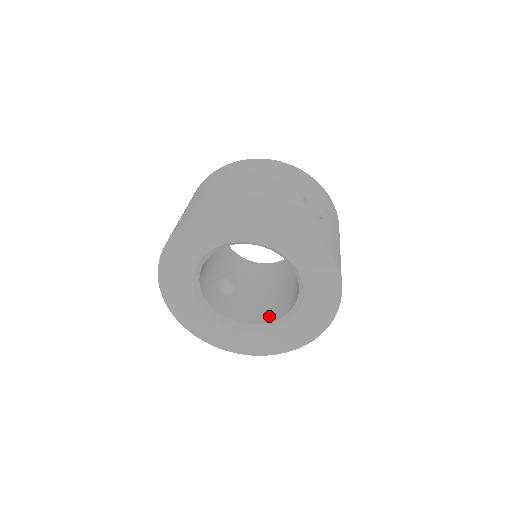
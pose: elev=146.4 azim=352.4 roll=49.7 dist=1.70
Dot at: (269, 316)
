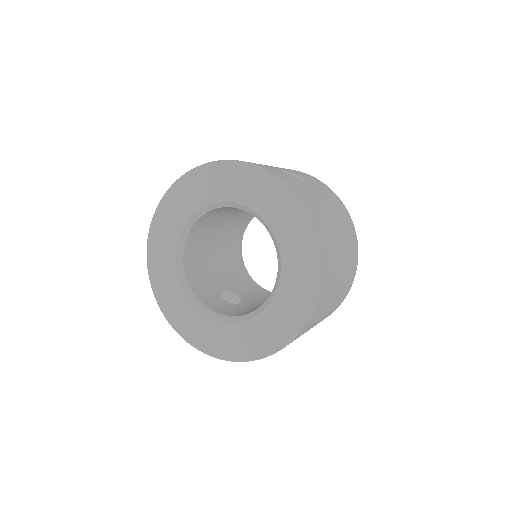
Dot at: occluded
